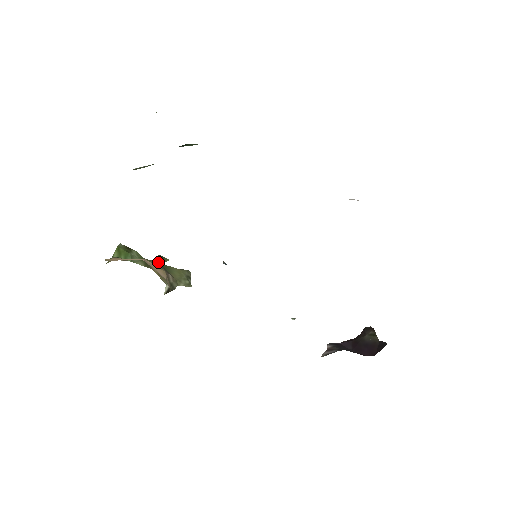
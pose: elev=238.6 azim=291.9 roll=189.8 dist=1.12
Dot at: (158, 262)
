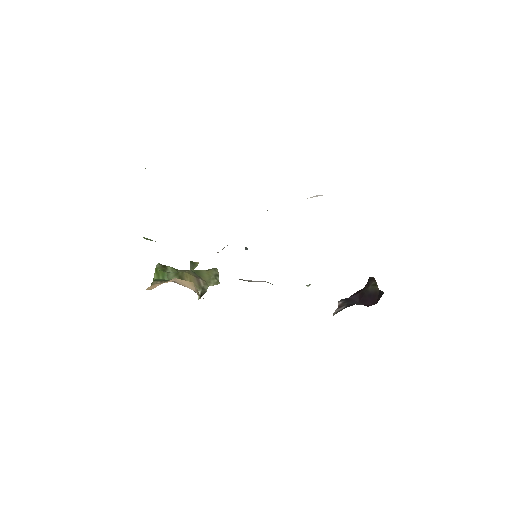
Dot at: (190, 269)
